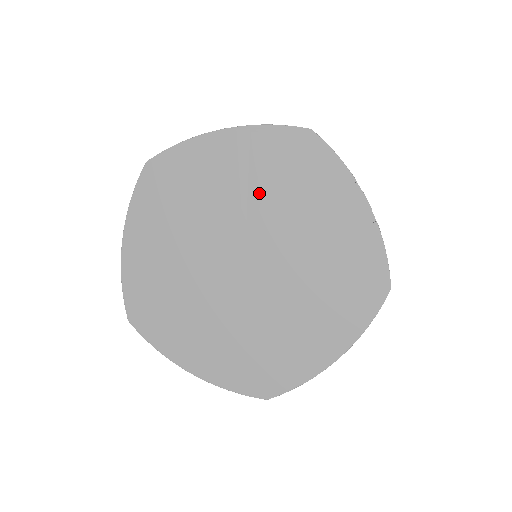
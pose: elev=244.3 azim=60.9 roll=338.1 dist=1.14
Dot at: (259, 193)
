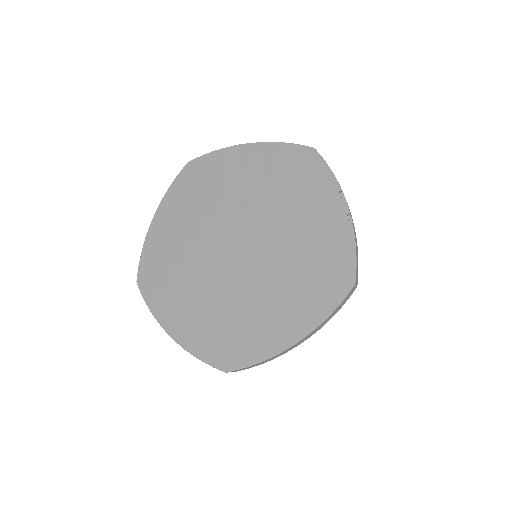
Dot at: (263, 192)
